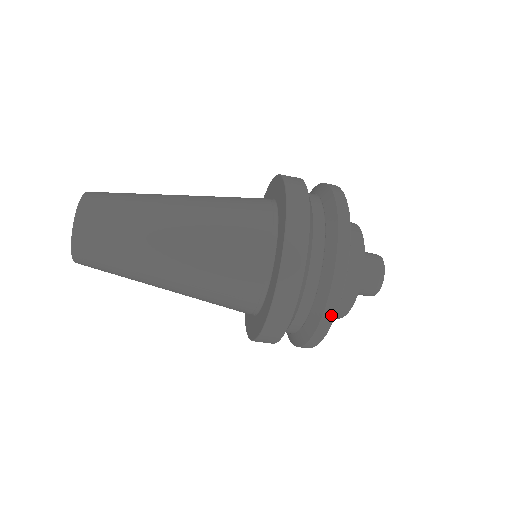
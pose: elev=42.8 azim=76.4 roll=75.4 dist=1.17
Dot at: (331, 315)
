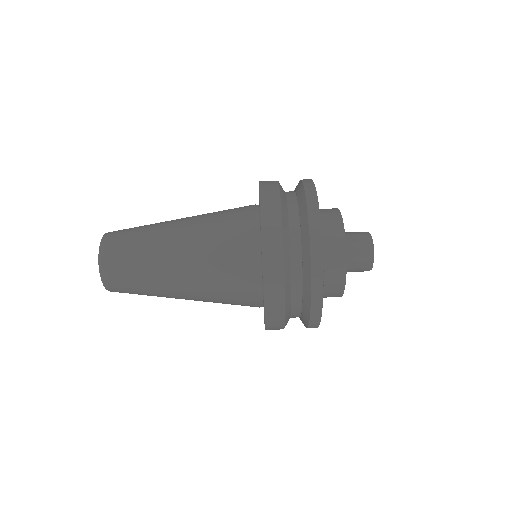
Dot at: (318, 312)
